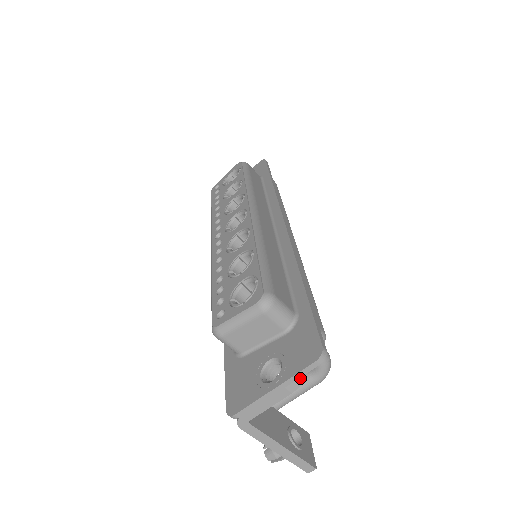
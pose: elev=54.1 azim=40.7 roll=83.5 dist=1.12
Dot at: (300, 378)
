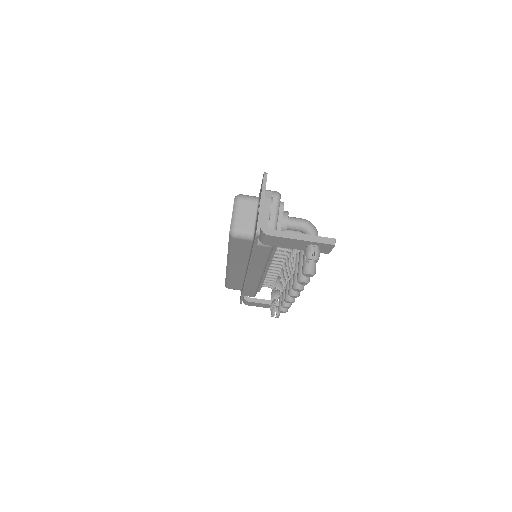
Dot at: (268, 191)
